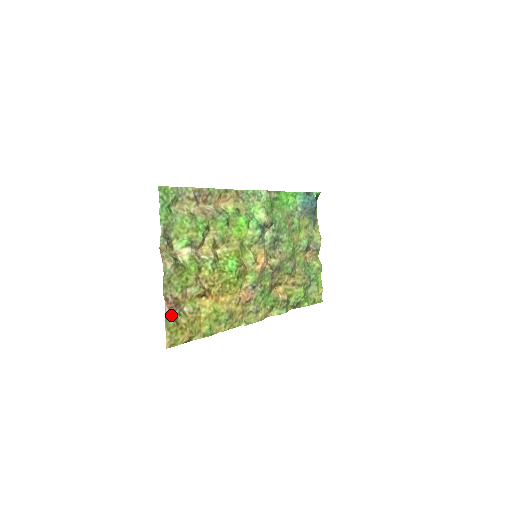
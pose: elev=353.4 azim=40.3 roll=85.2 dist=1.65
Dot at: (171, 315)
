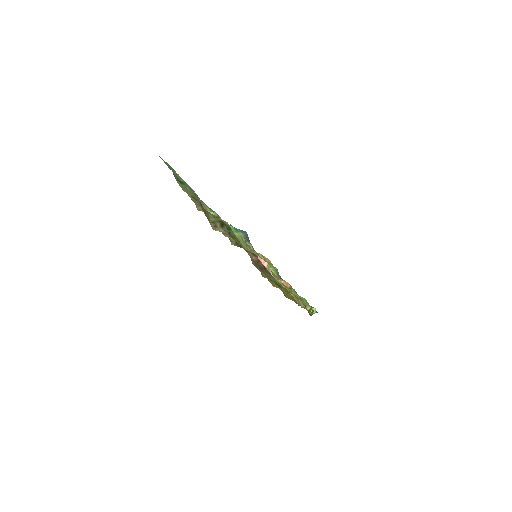
Dot at: (268, 274)
